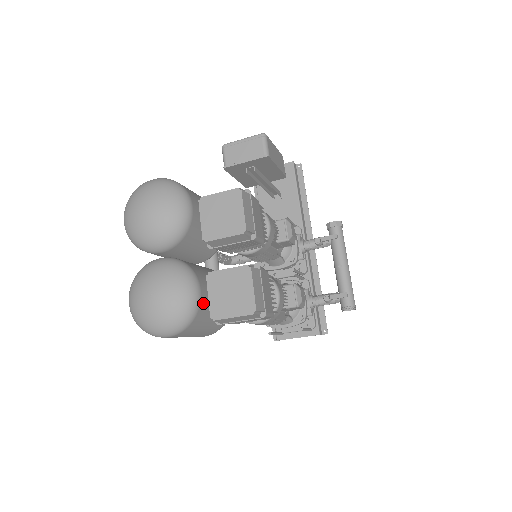
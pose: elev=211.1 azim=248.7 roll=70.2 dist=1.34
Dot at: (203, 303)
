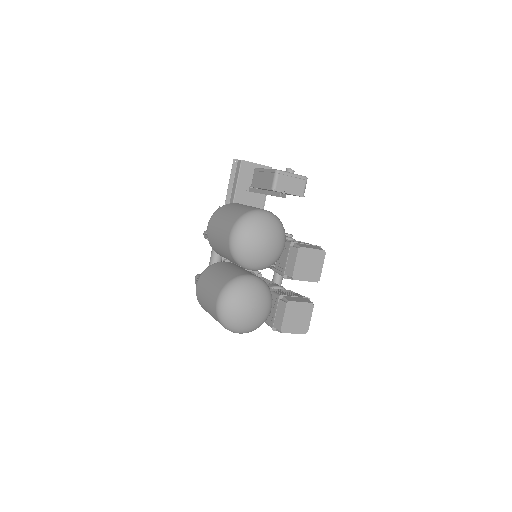
Dot at: occluded
